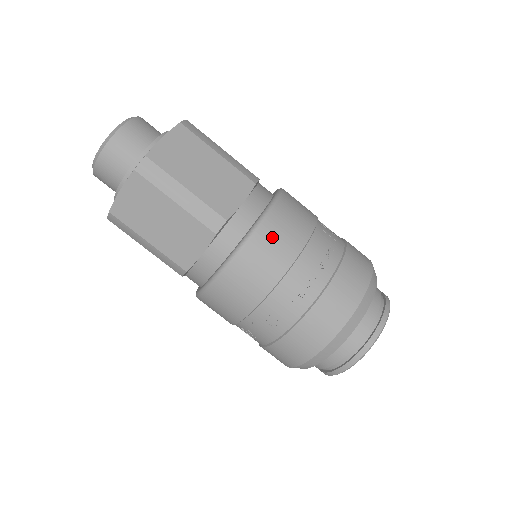
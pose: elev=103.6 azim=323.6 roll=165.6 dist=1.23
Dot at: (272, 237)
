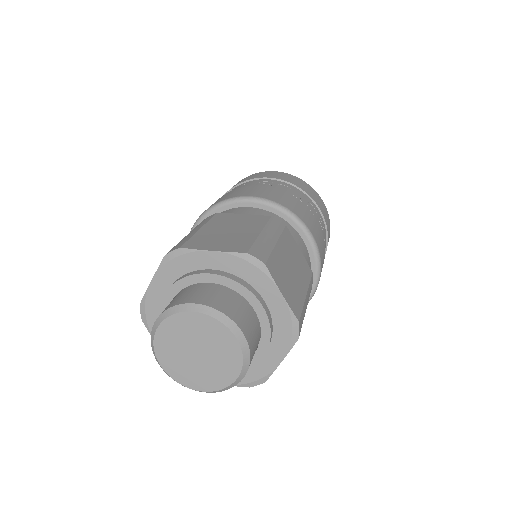
Dot at: occluded
